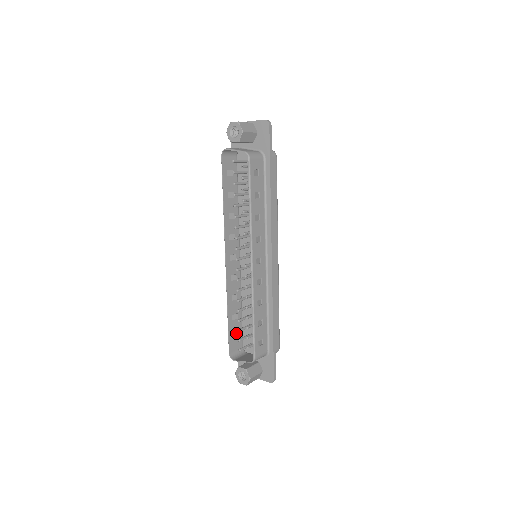
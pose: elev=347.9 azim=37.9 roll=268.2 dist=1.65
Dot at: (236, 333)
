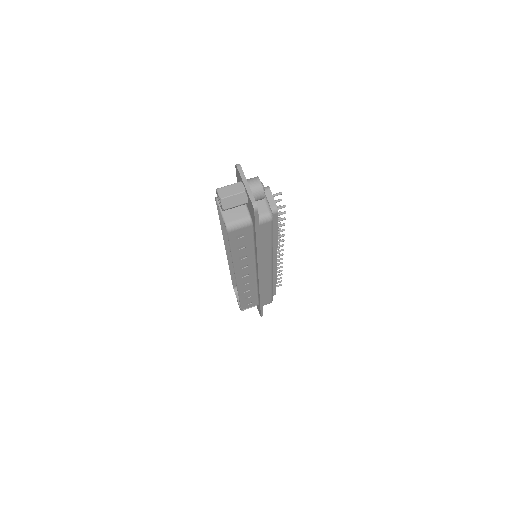
Dot at: occluded
